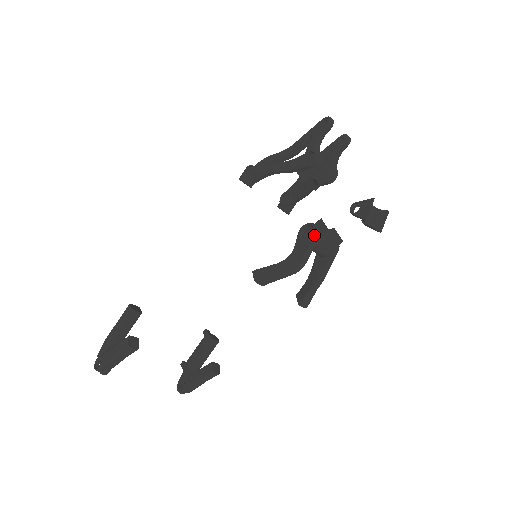
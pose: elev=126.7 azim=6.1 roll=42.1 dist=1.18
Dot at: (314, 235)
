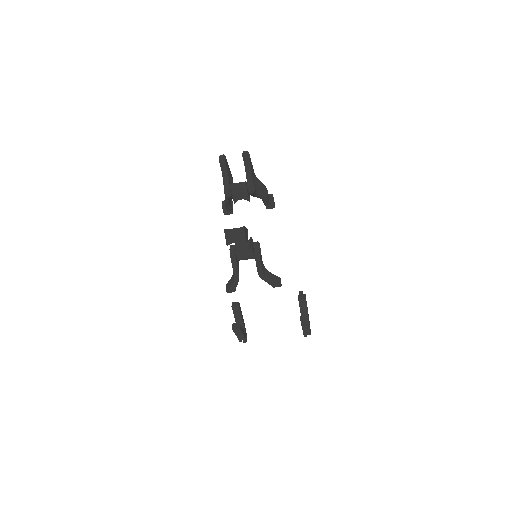
Dot at: (230, 256)
